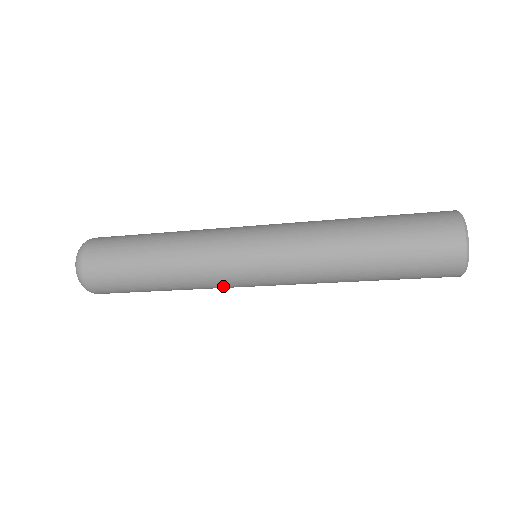
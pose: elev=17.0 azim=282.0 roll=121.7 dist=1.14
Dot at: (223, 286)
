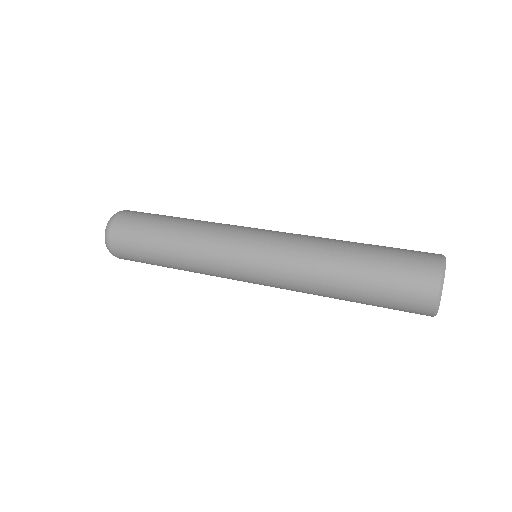
Dot at: occluded
